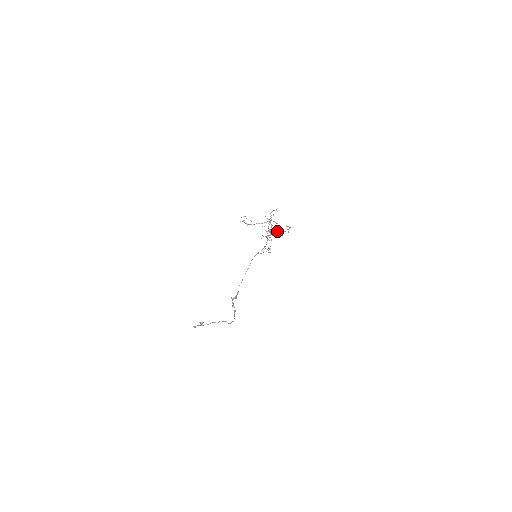
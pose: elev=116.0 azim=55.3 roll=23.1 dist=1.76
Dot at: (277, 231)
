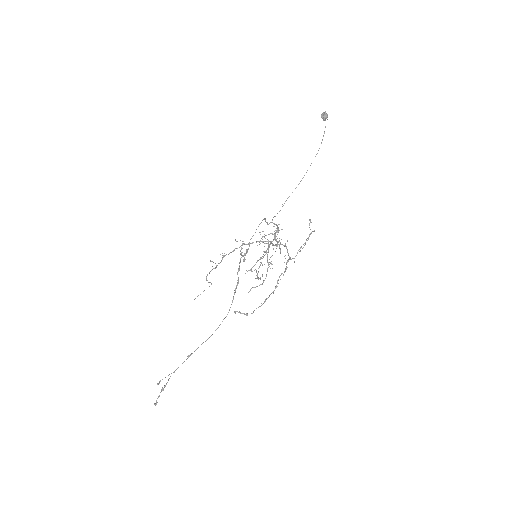
Dot at: (284, 246)
